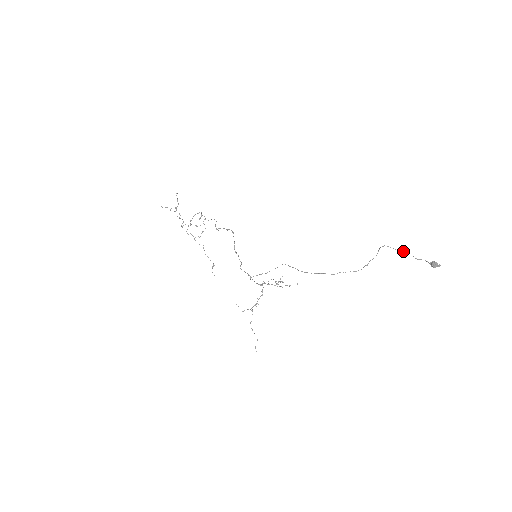
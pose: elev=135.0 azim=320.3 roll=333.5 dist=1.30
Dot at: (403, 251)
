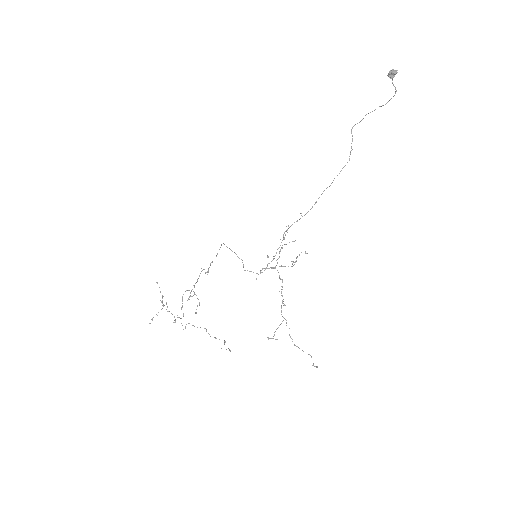
Dot at: occluded
